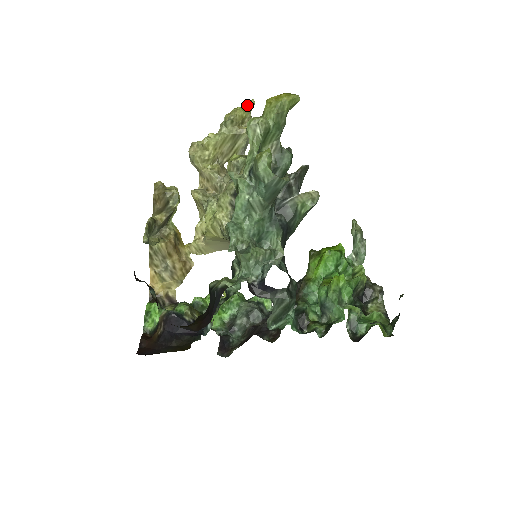
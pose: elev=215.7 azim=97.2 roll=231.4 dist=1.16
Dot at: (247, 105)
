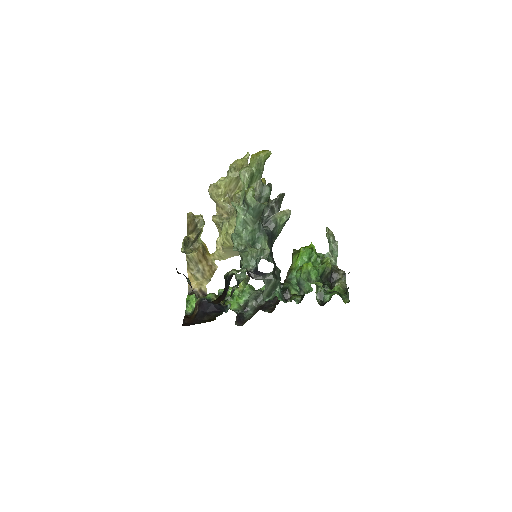
Dot at: (244, 156)
